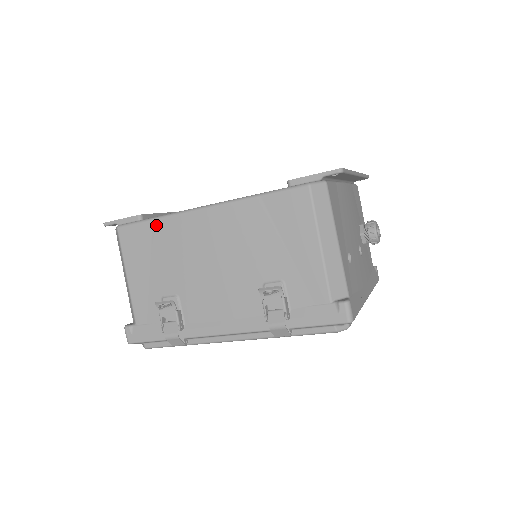
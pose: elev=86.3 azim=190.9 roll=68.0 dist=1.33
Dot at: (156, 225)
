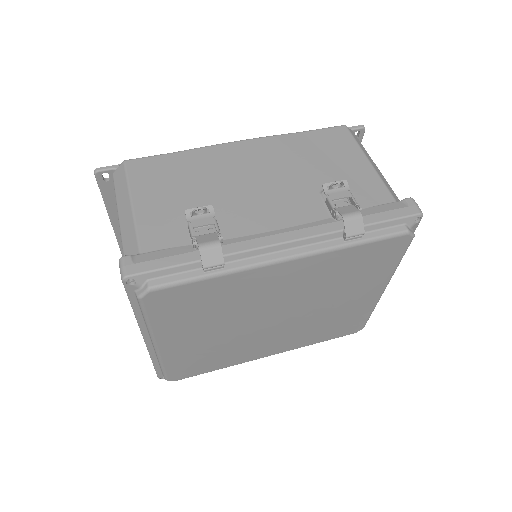
Dot at: (181, 156)
